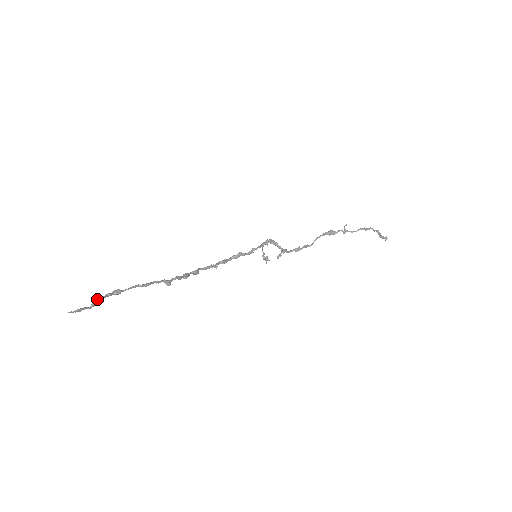
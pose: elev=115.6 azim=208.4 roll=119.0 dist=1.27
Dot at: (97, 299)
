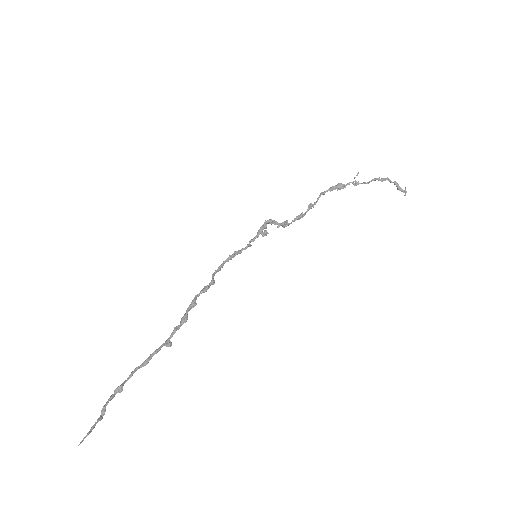
Dot at: (101, 411)
